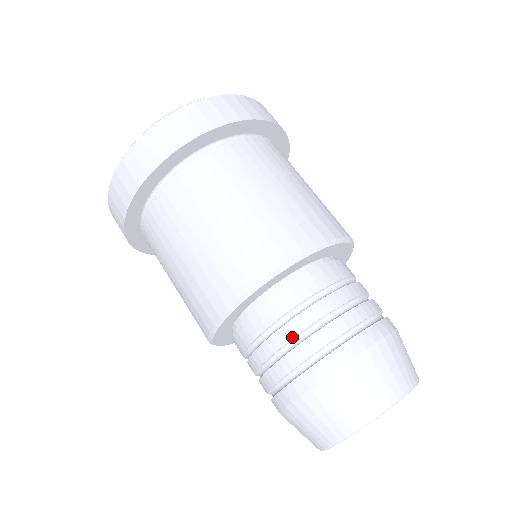
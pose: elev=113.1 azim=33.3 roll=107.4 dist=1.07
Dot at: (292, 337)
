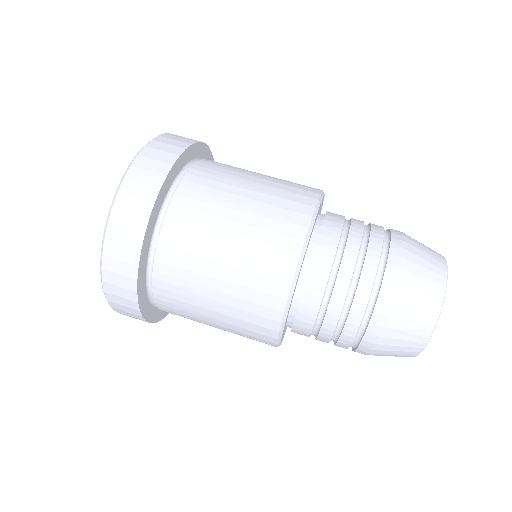
Dot at: (331, 336)
